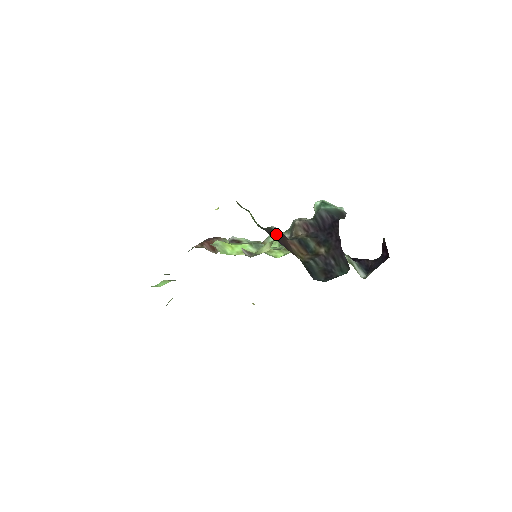
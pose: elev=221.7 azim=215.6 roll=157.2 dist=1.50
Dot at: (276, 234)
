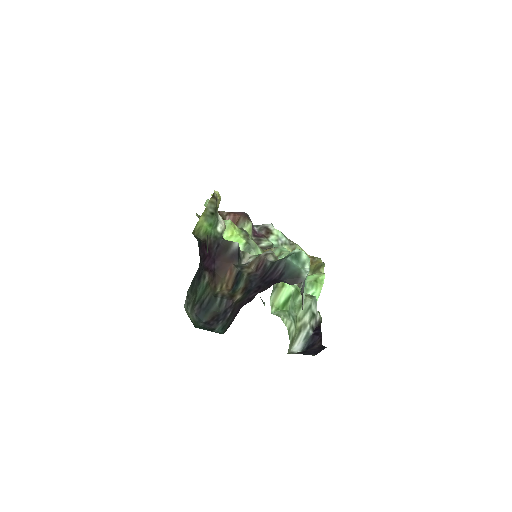
Dot at: (226, 252)
